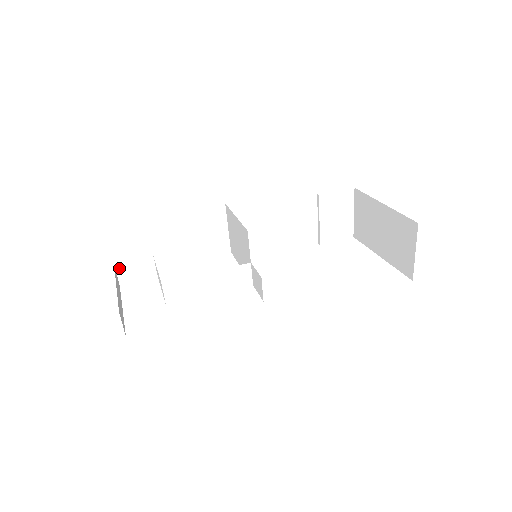
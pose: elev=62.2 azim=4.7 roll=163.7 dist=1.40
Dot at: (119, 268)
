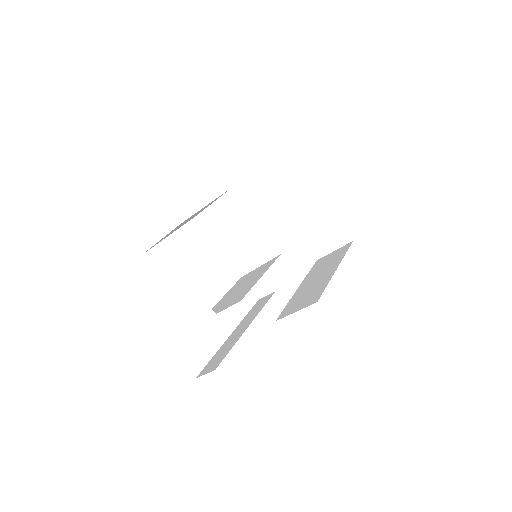
Dot at: occluded
